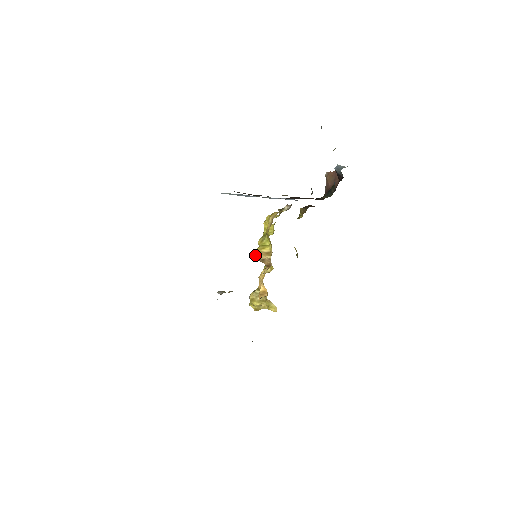
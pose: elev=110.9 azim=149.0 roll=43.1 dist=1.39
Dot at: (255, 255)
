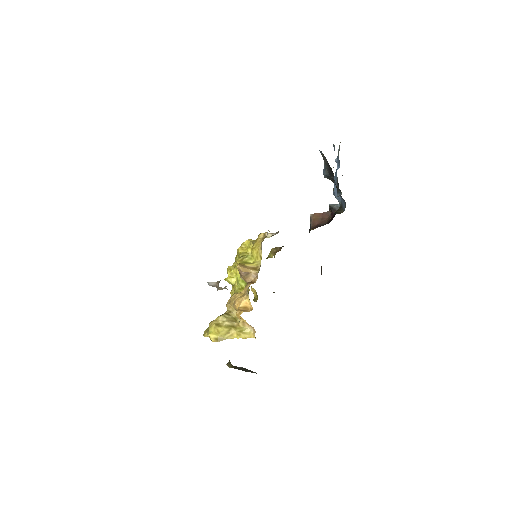
Dot at: (239, 267)
